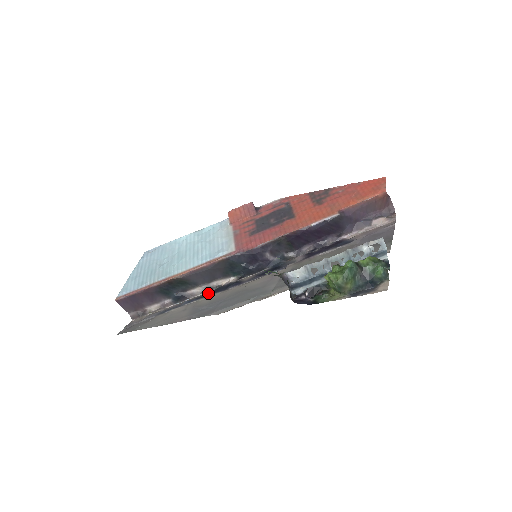
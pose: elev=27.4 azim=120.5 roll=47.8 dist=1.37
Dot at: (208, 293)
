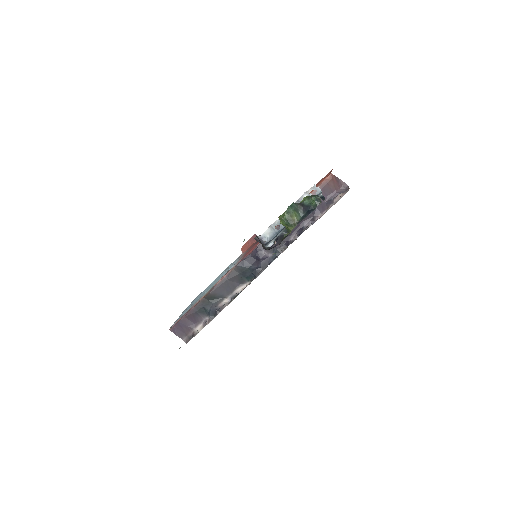
Dot at: occluded
